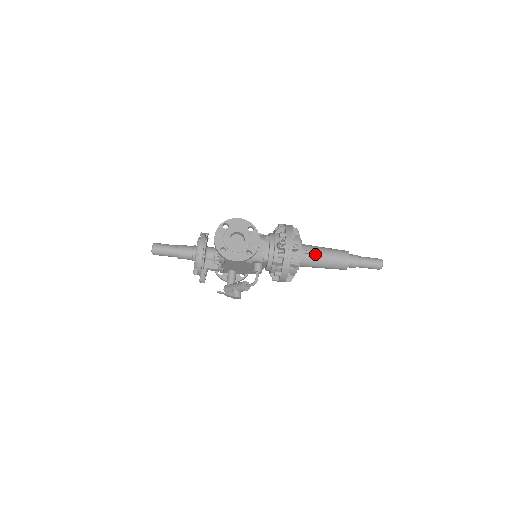
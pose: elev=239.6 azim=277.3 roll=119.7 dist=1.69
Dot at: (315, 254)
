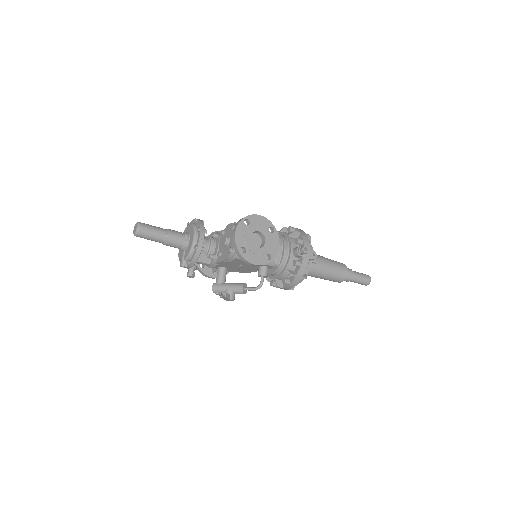
Dot at: (320, 264)
